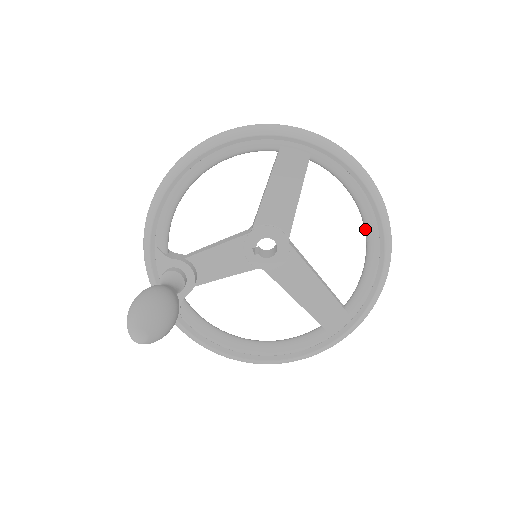
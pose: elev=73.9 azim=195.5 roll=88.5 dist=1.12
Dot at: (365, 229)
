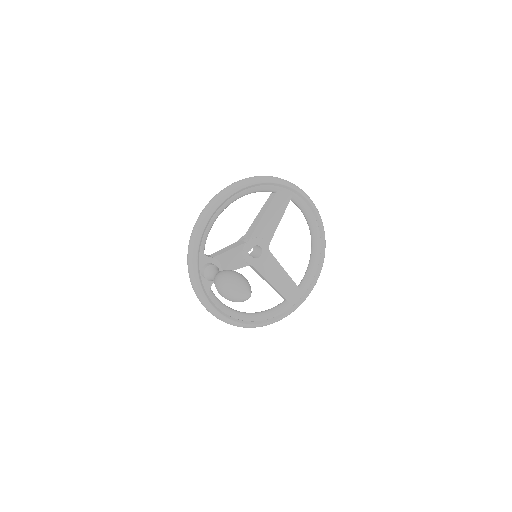
Dot at: (313, 241)
